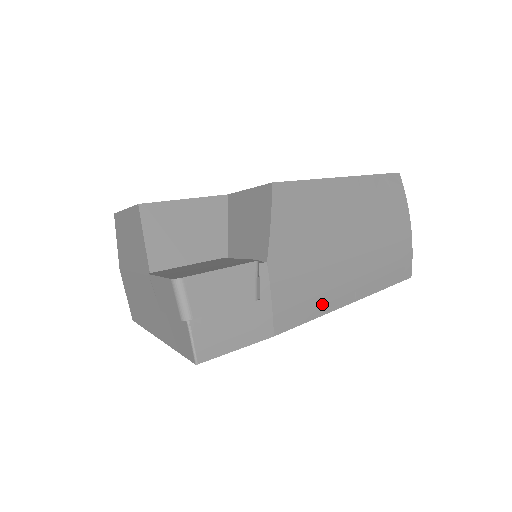
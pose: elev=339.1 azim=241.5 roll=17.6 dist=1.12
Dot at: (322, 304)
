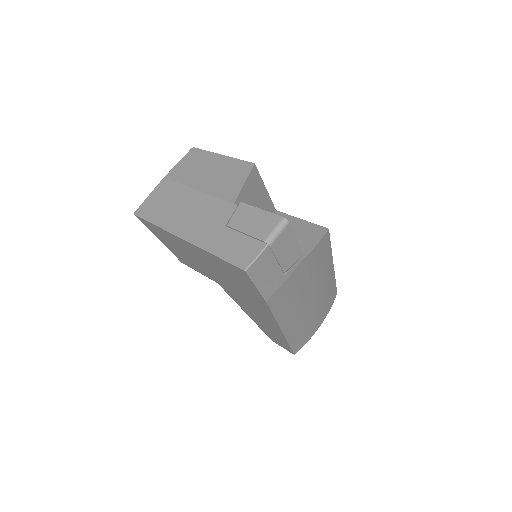
Dot at: (282, 314)
